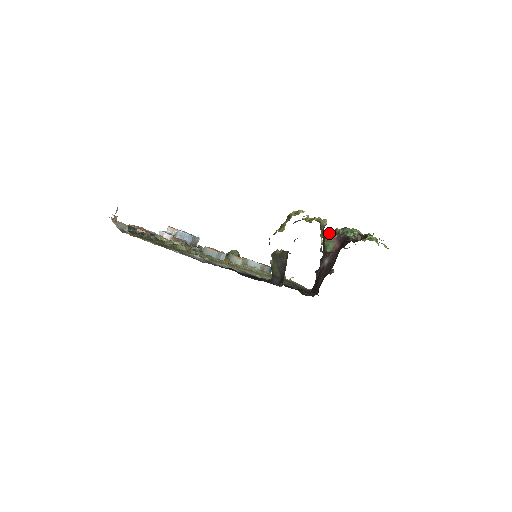
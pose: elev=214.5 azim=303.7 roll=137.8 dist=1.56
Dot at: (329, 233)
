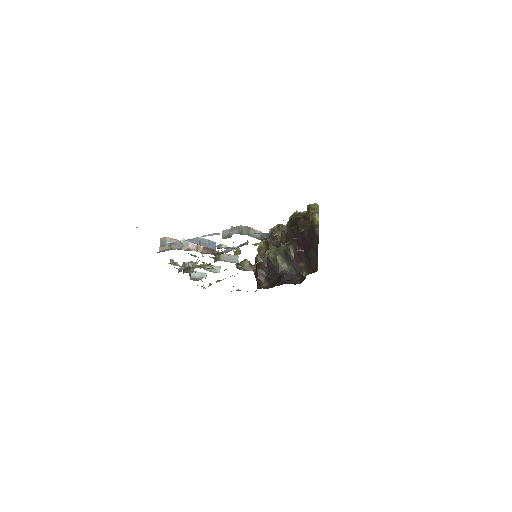
Dot at: occluded
